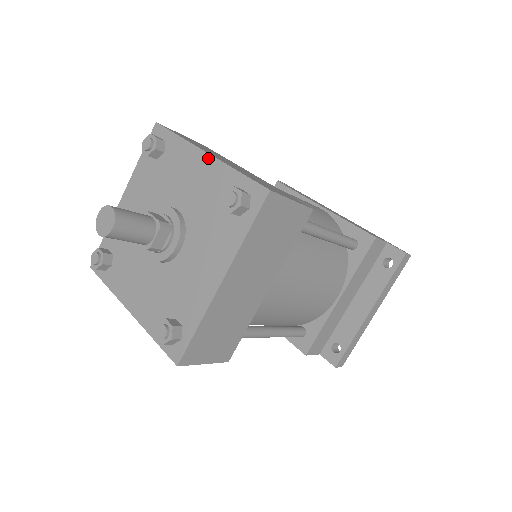
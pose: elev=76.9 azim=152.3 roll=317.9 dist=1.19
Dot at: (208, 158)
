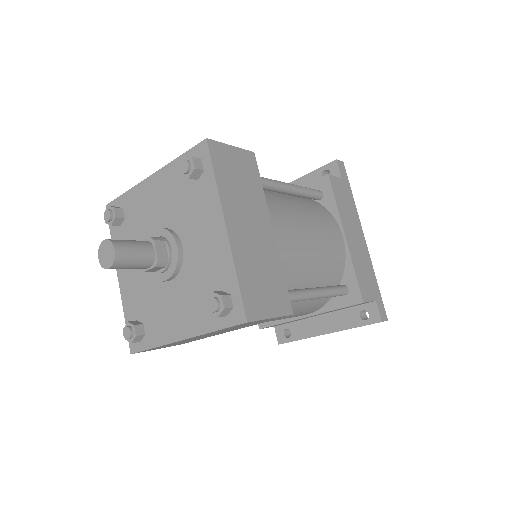
Dot at: (224, 234)
